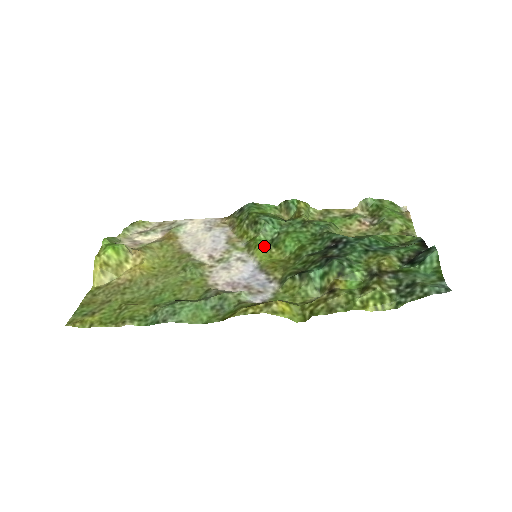
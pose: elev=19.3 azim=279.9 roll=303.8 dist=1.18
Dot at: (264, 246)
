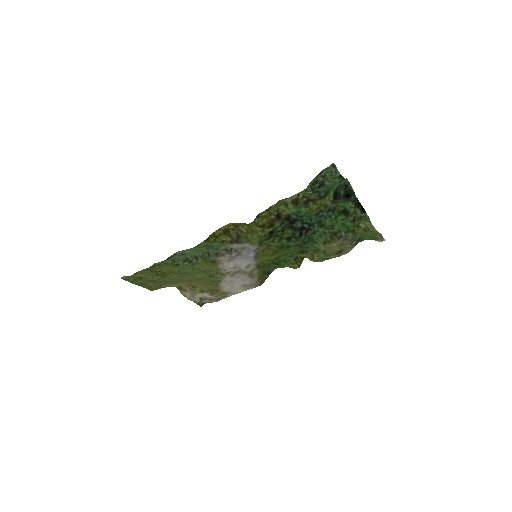
Dot at: (267, 260)
